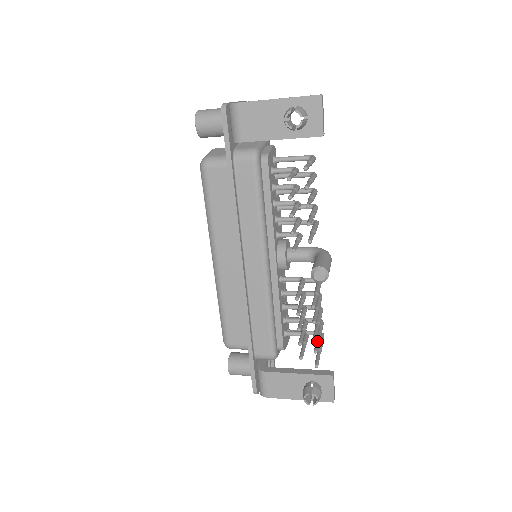
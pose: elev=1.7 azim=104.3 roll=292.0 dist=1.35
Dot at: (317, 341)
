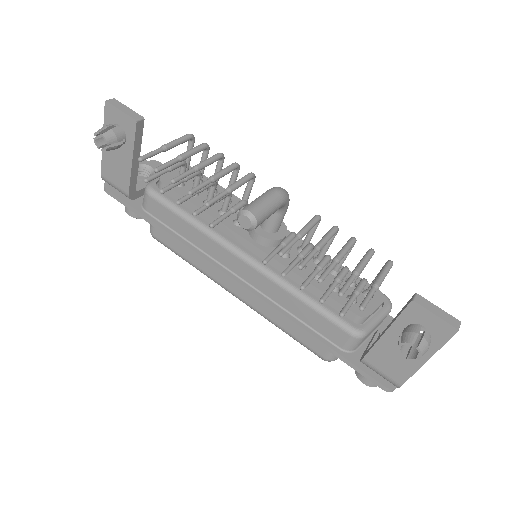
Dot at: (347, 280)
